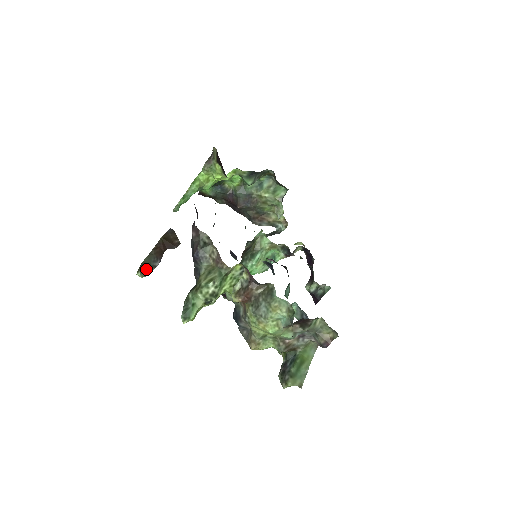
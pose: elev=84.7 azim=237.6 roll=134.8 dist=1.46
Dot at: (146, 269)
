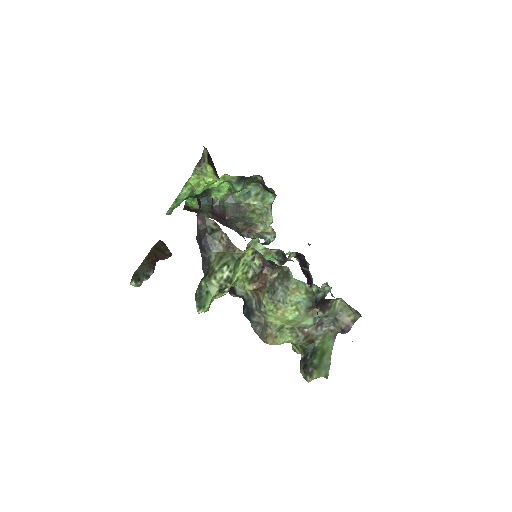
Dot at: (140, 278)
